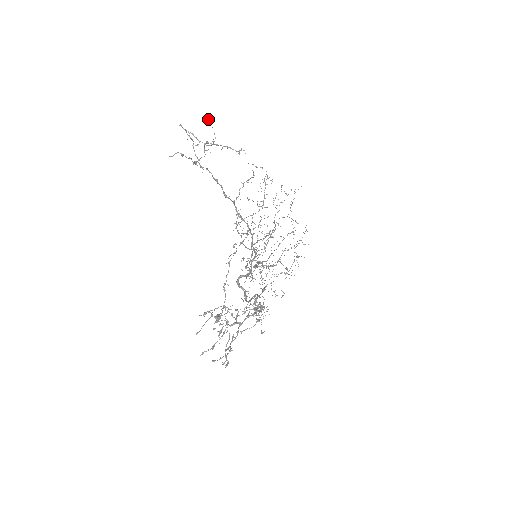
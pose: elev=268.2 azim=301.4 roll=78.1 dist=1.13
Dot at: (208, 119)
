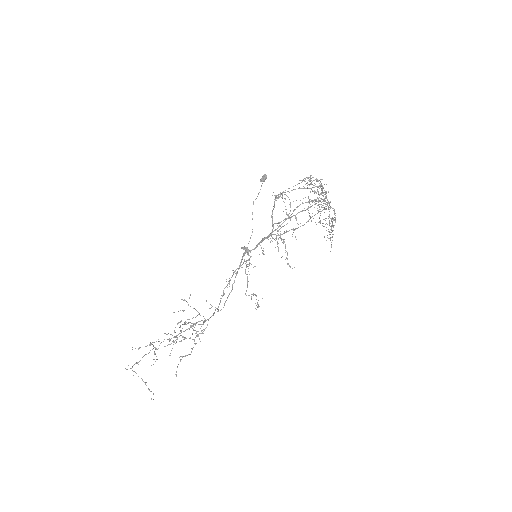
Dot at: occluded
